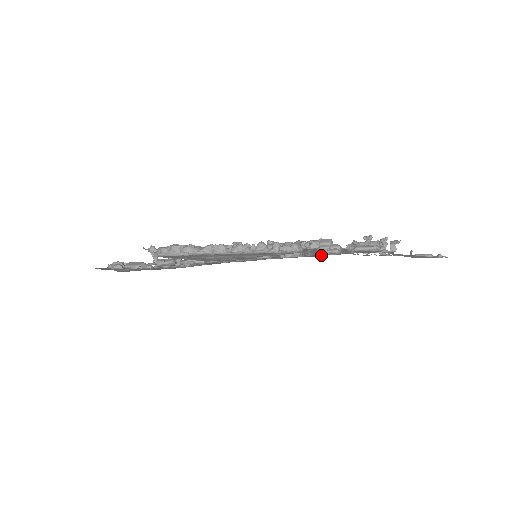
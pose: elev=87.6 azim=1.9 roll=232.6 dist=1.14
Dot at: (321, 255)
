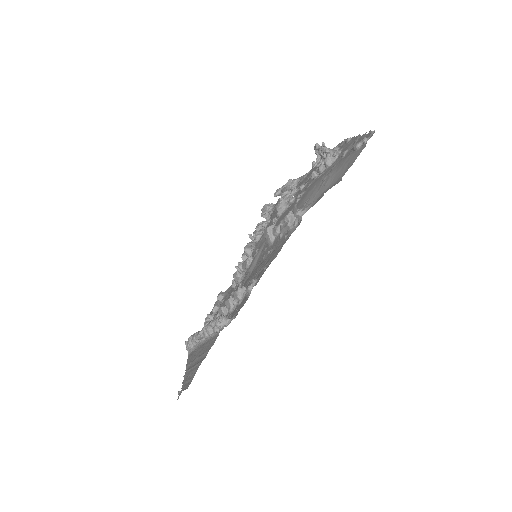
Dot at: (237, 313)
